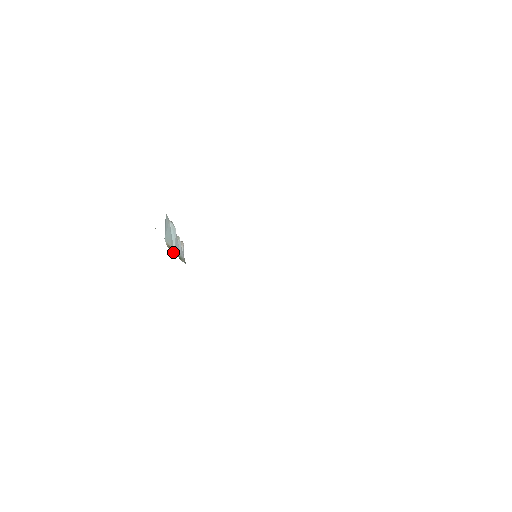
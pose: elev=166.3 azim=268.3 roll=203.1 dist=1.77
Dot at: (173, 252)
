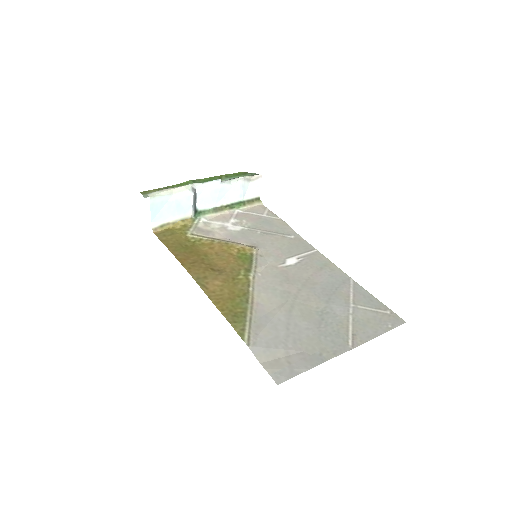
Dot at: (202, 211)
